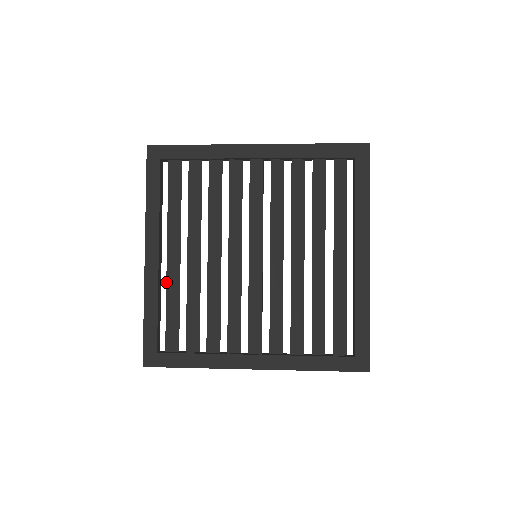
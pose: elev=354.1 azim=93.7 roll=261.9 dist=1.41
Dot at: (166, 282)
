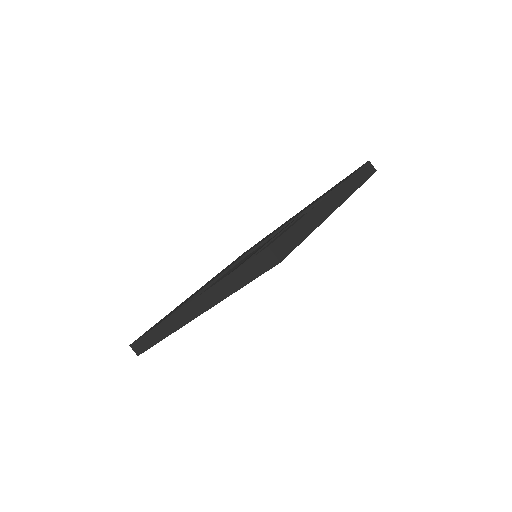
Dot at: occluded
